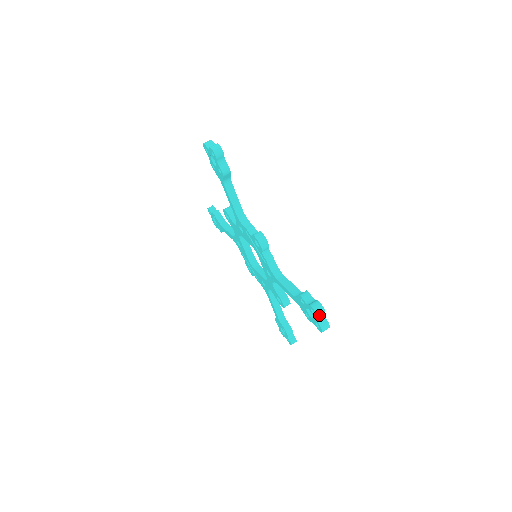
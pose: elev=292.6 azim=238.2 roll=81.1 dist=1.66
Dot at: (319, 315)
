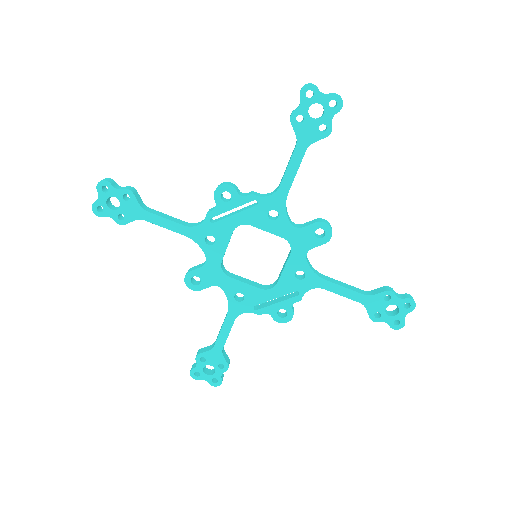
Dot at: (314, 85)
